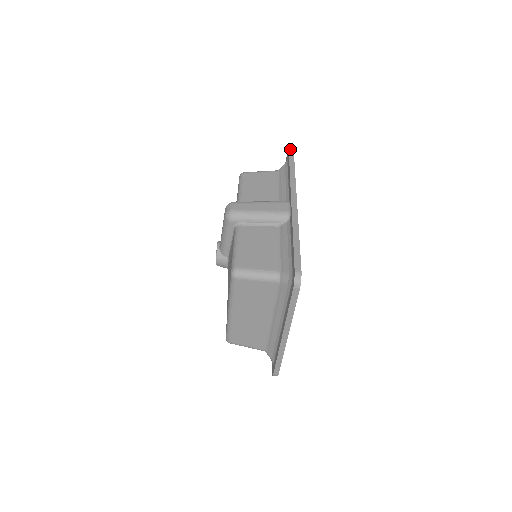
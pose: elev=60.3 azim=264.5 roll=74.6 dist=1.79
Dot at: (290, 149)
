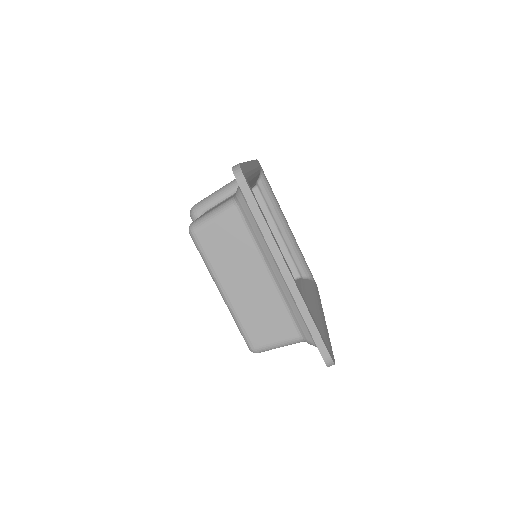
Dot at: occluded
